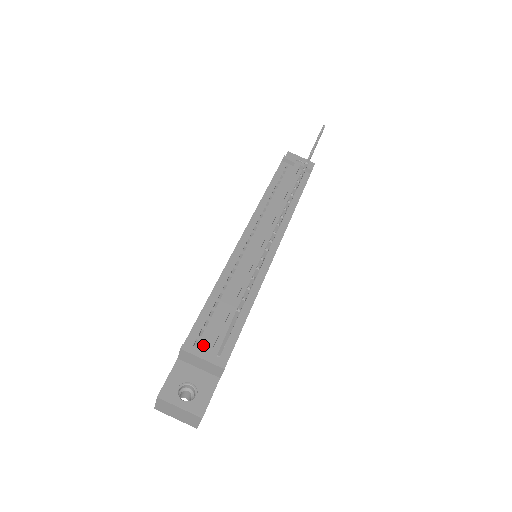
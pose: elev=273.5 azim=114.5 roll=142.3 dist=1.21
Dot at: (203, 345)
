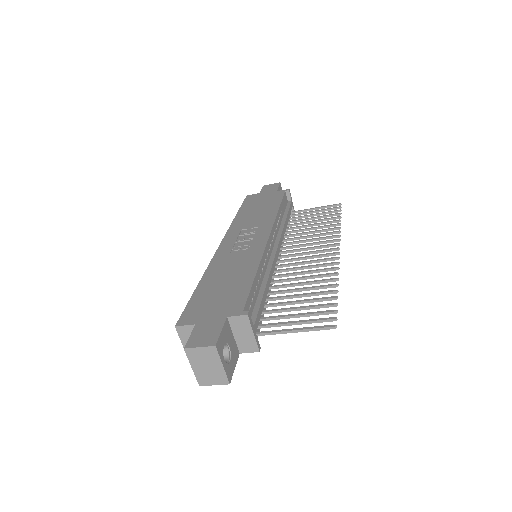
Dot at: occluded
